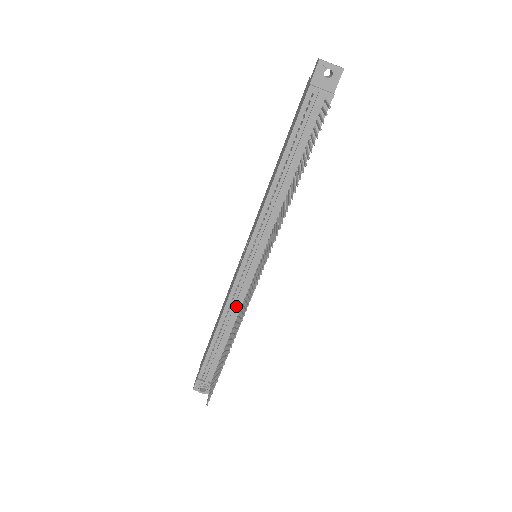
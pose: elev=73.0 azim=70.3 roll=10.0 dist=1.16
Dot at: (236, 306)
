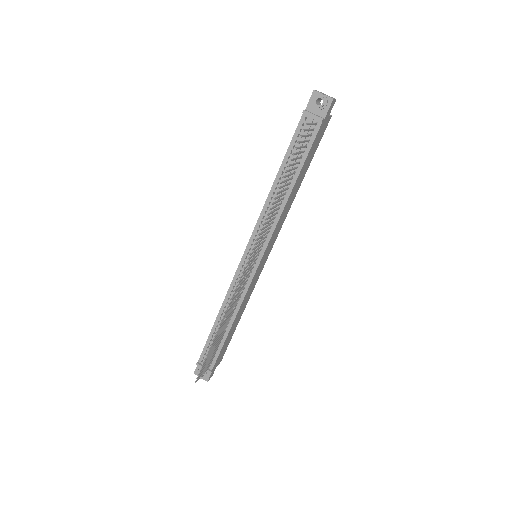
Dot at: occluded
